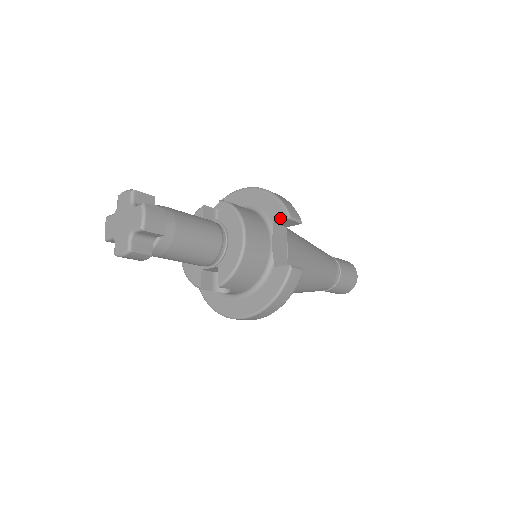
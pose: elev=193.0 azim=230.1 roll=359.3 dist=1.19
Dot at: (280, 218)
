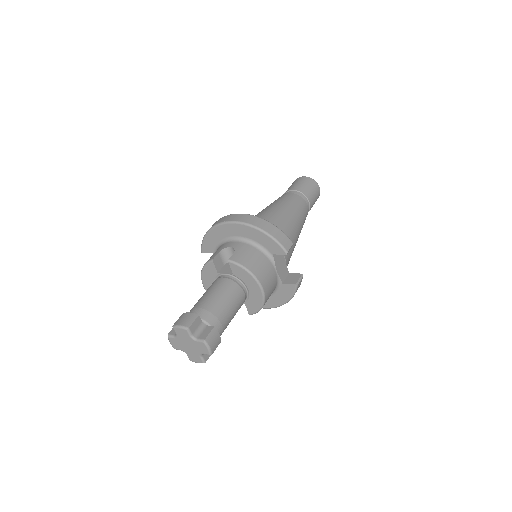
Dot at: (278, 253)
